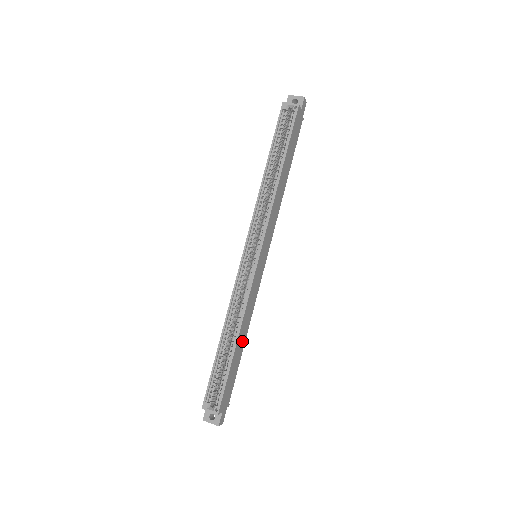
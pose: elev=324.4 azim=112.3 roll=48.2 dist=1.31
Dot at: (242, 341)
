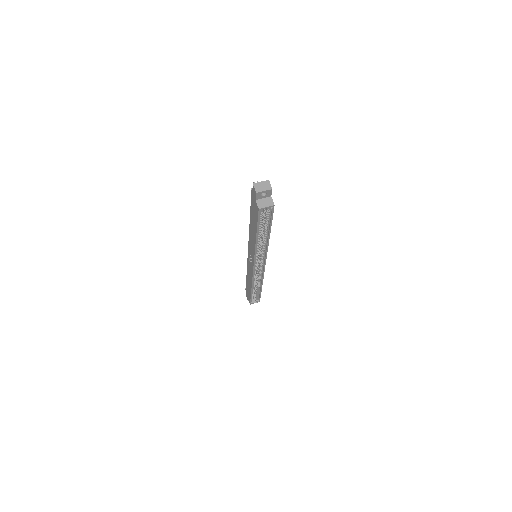
Dot at: occluded
